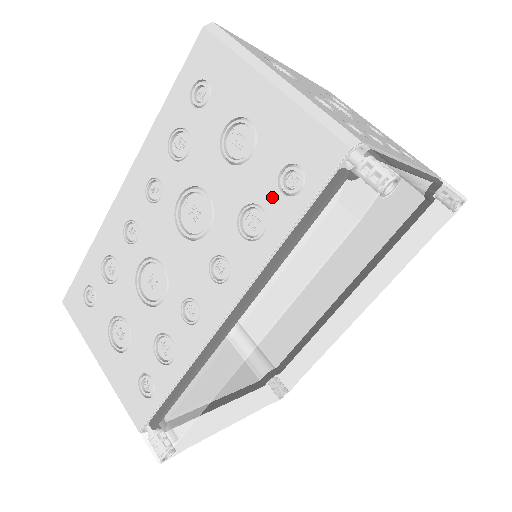
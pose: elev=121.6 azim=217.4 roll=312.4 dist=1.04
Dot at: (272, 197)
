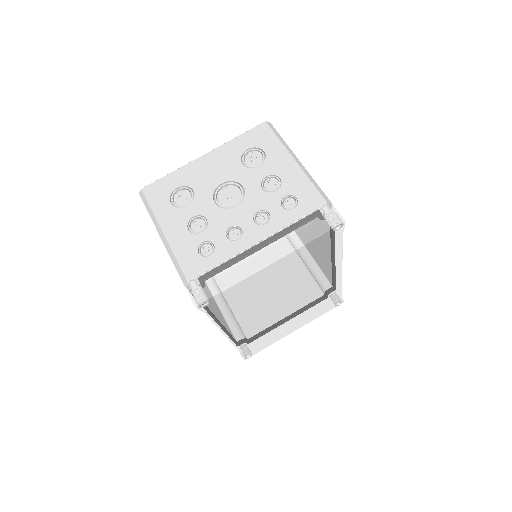
Dot at: occluded
